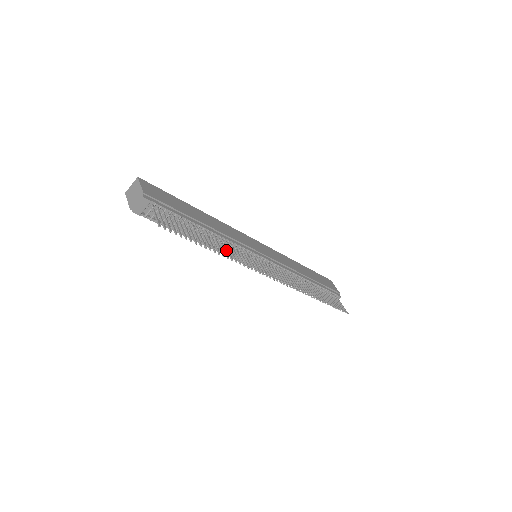
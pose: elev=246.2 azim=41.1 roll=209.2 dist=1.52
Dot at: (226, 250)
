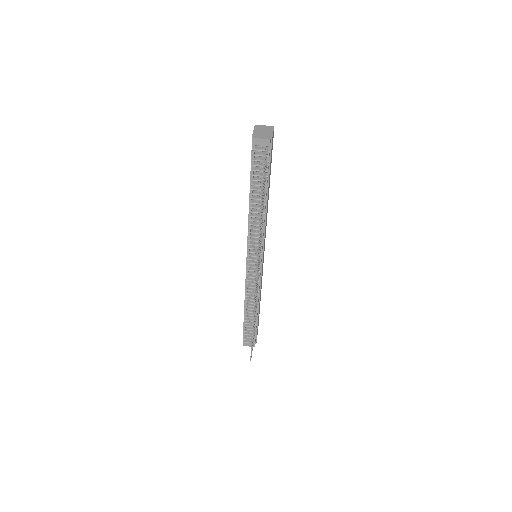
Dot at: occluded
